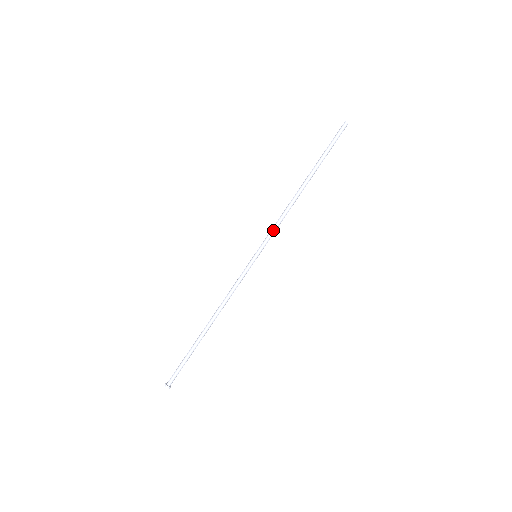
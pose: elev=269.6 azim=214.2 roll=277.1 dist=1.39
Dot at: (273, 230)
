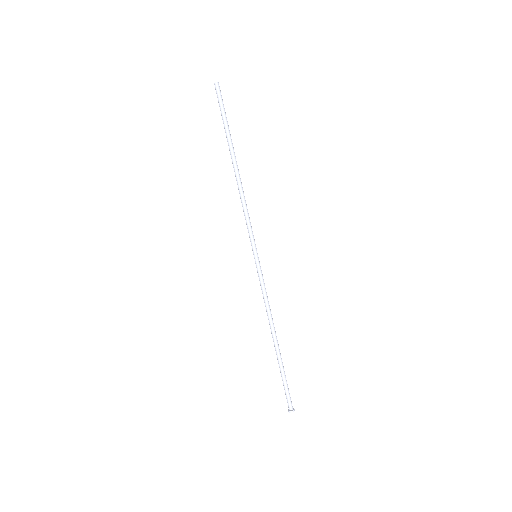
Dot at: (248, 224)
